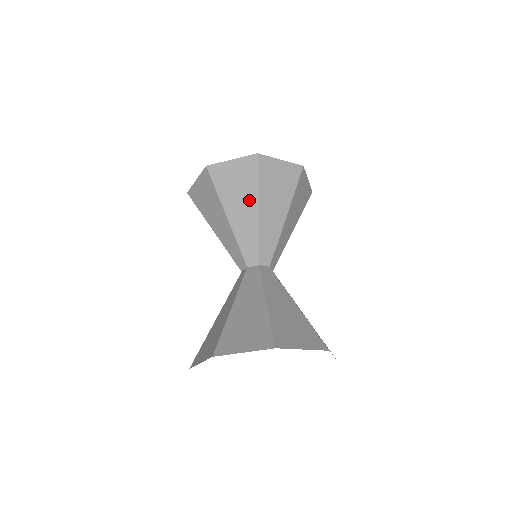
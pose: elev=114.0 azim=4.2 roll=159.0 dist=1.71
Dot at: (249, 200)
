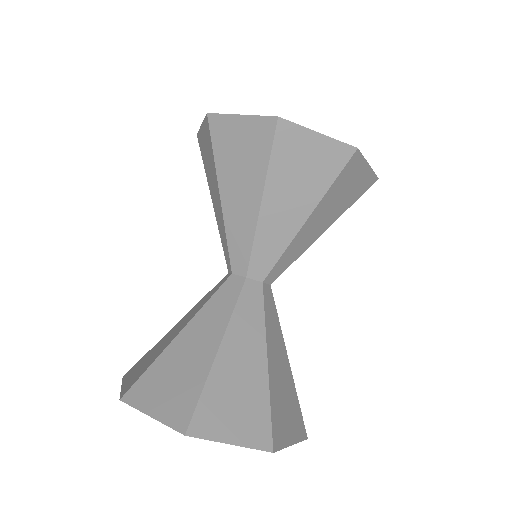
Dot at: (252, 185)
